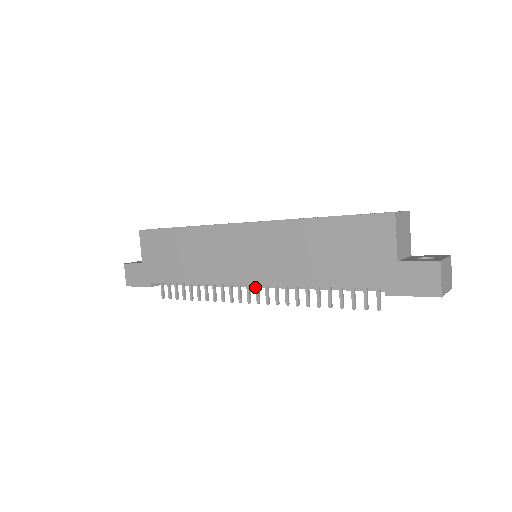
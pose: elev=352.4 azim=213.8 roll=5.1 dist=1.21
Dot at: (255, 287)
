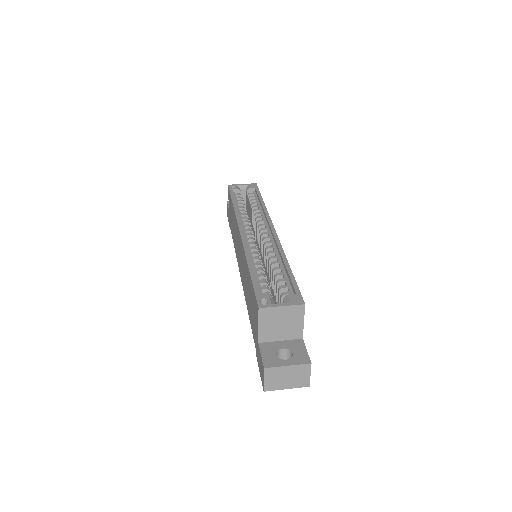
Dot at: occluded
